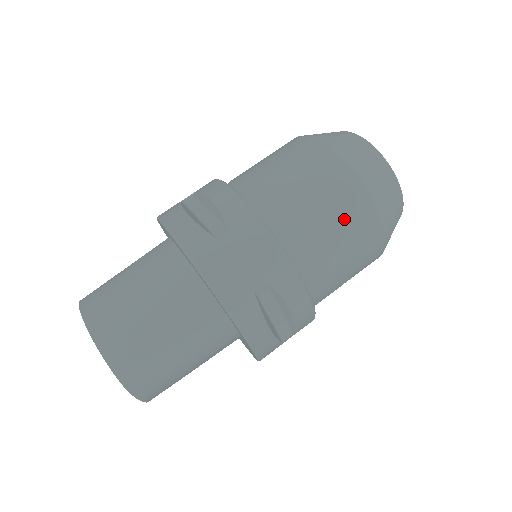
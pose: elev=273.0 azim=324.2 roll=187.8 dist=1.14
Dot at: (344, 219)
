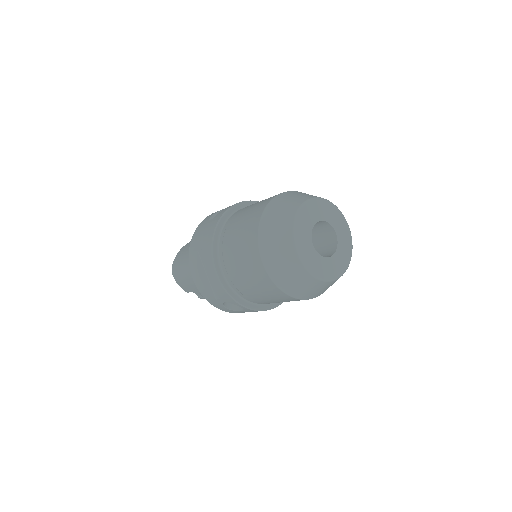
Dot at: (243, 239)
